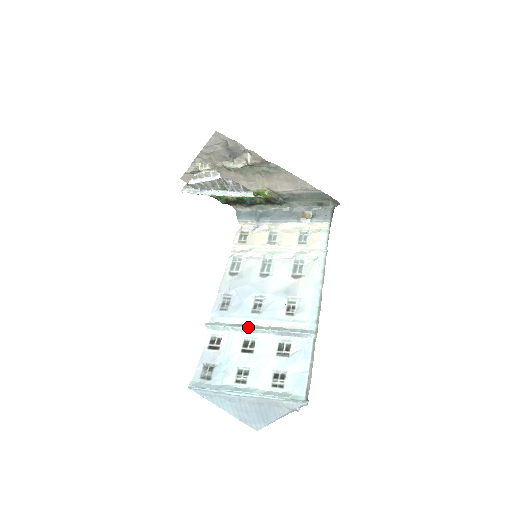
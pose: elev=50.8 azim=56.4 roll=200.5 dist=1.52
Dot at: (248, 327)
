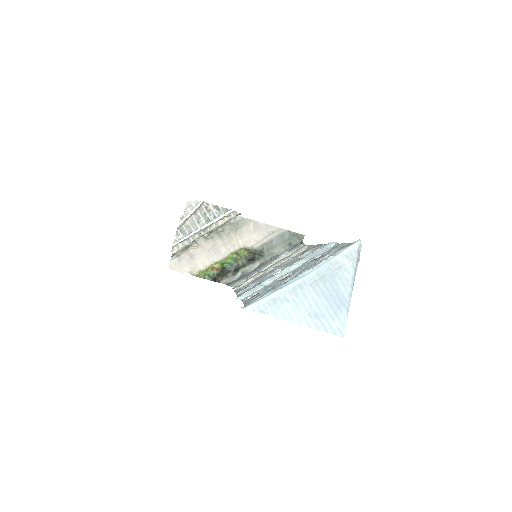
Dot at: (277, 275)
